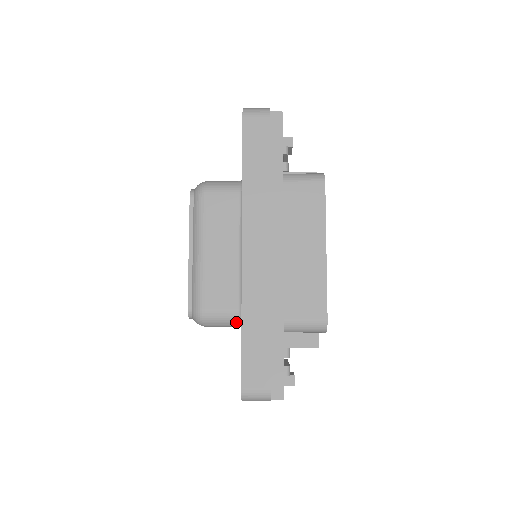
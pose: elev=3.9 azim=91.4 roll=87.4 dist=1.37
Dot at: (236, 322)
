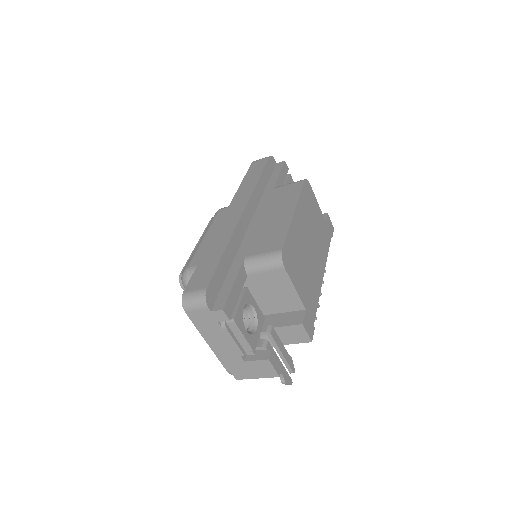
Dot at: occluded
